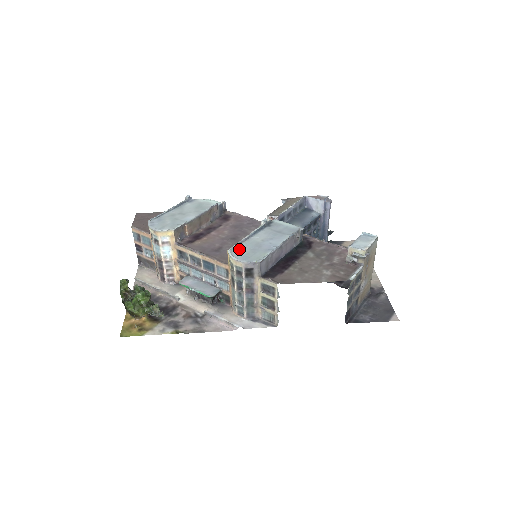
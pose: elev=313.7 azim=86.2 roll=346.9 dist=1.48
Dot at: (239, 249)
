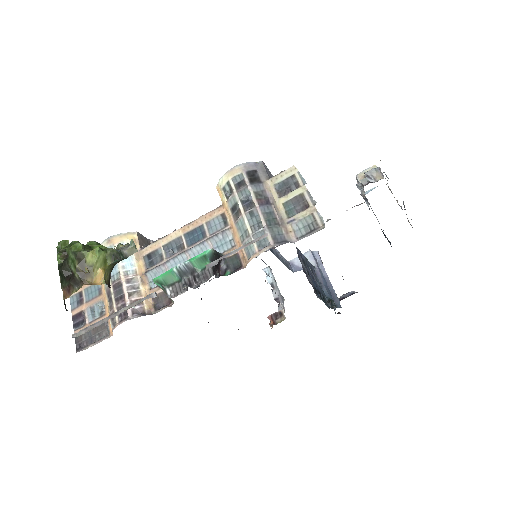
Dot at: occluded
